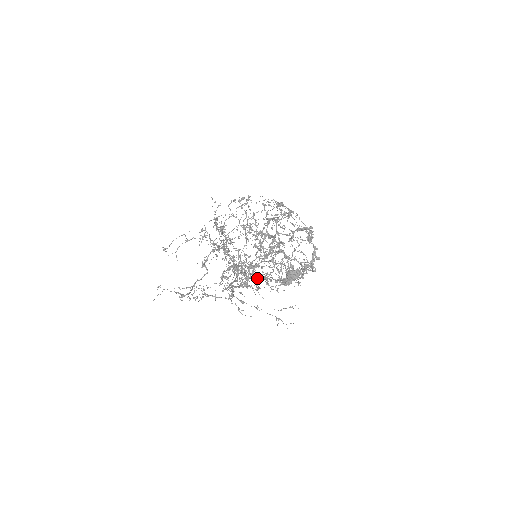
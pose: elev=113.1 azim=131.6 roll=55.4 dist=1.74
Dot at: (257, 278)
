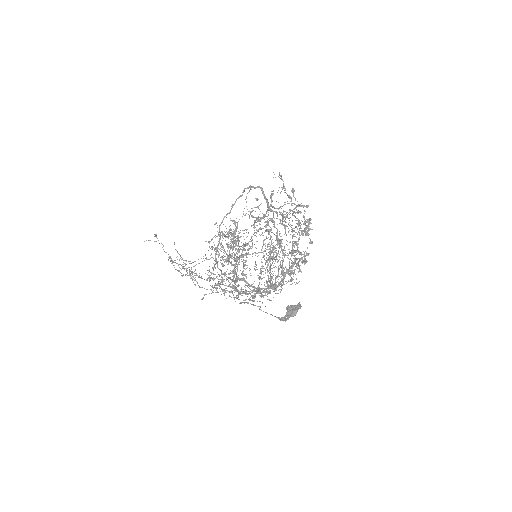
Dot at: occluded
